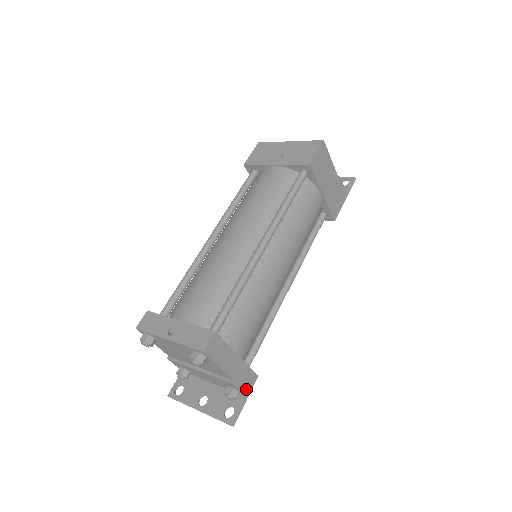
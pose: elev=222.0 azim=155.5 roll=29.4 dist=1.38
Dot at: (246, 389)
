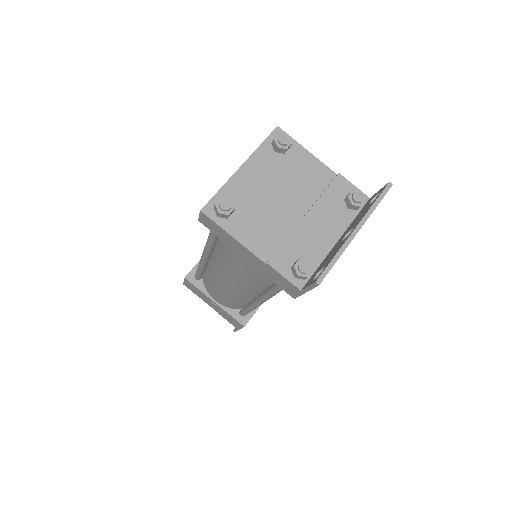
Dot at: occluded
